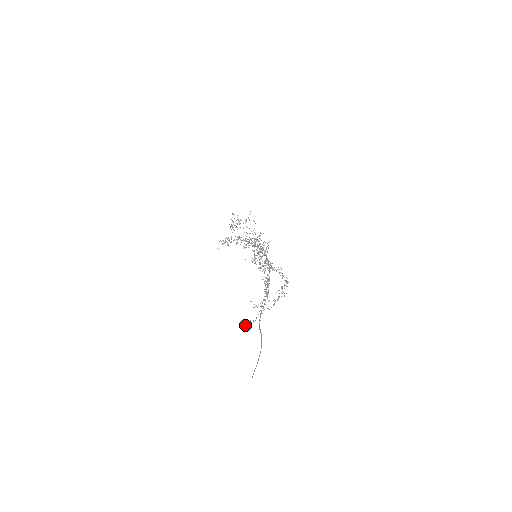
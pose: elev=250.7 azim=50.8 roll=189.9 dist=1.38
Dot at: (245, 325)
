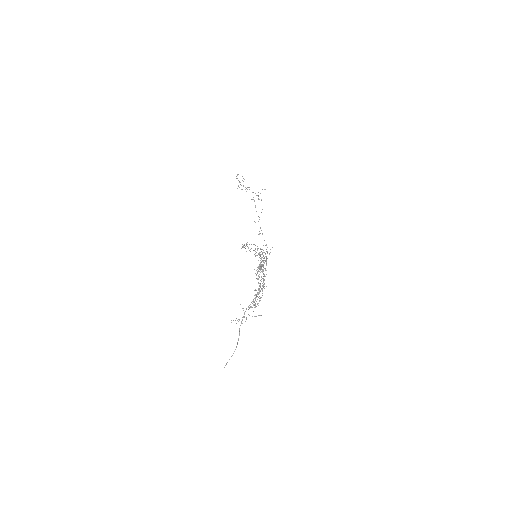
Dot at: occluded
